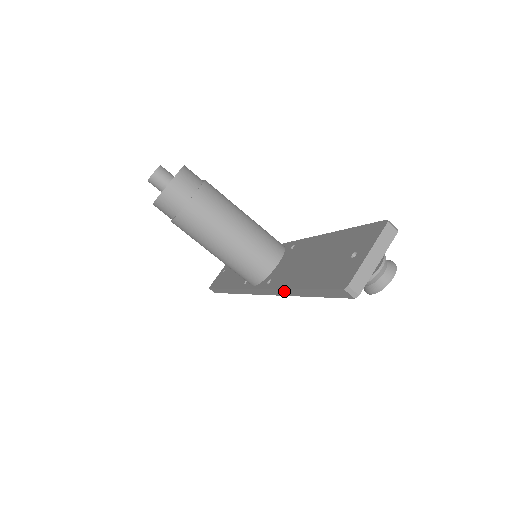
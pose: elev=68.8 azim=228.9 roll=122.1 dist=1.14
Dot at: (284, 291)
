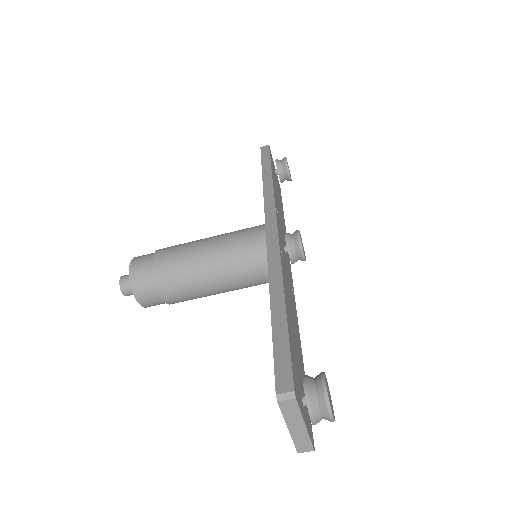
Dot at: occluded
